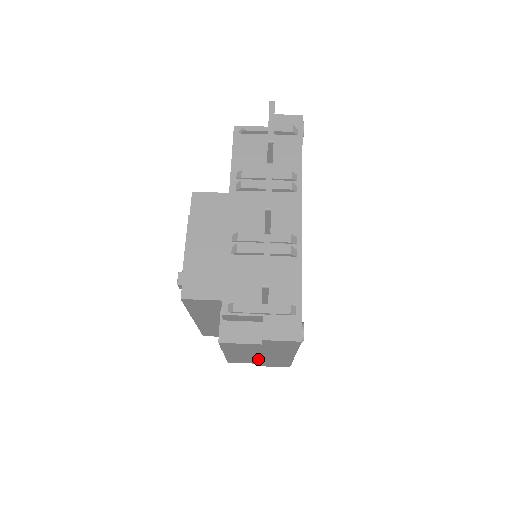
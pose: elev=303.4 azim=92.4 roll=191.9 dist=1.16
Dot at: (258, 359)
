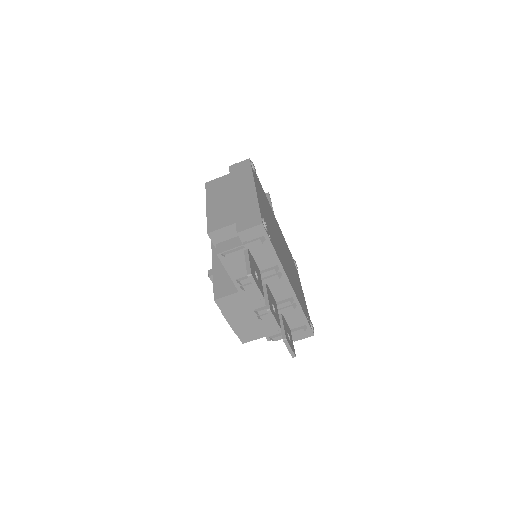
Dot at: occluded
